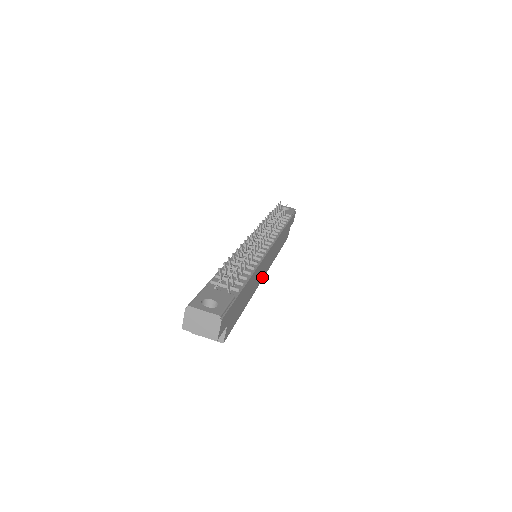
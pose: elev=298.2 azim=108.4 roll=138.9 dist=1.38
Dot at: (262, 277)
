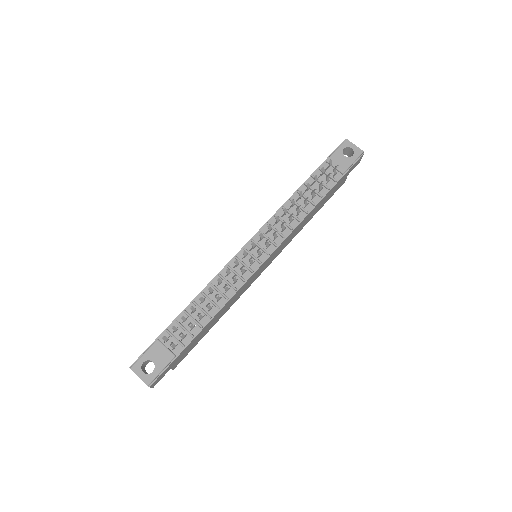
Dot at: (257, 276)
